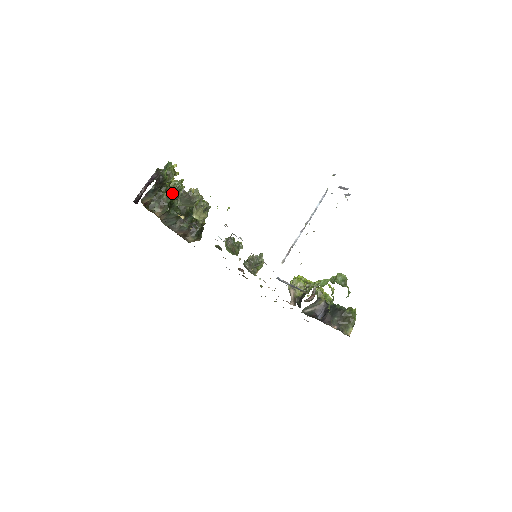
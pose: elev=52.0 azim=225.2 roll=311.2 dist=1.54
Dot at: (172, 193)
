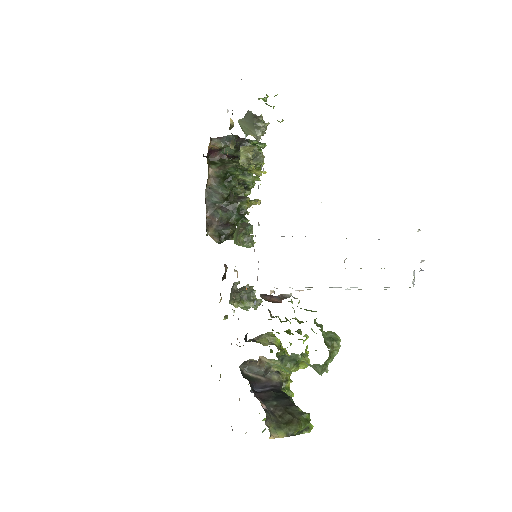
Dot at: (240, 169)
